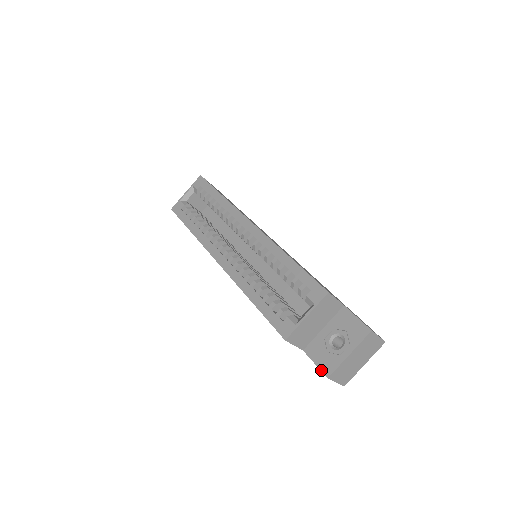
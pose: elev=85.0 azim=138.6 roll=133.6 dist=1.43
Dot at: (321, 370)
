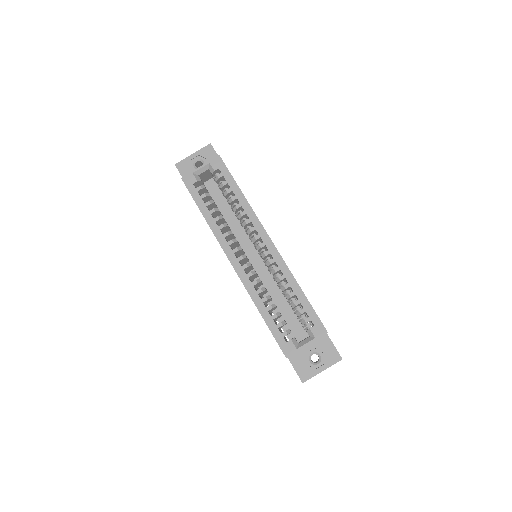
Dot at: (299, 376)
